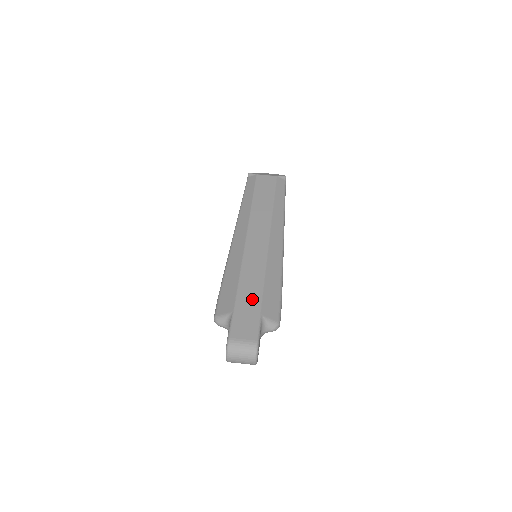
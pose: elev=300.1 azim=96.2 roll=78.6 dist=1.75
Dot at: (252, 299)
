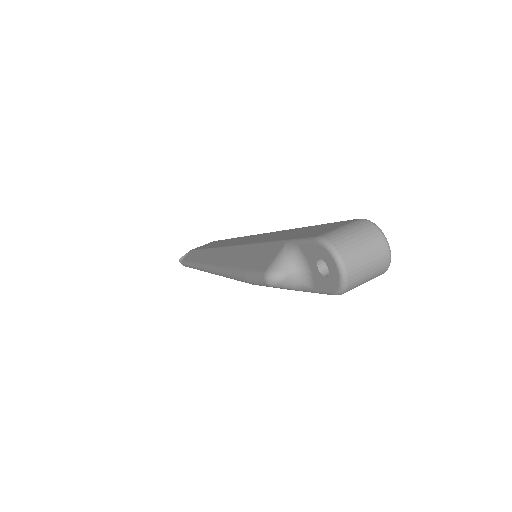
Dot at: (298, 231)
